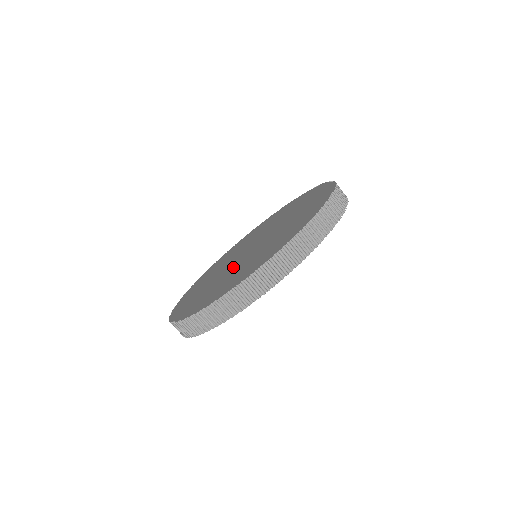
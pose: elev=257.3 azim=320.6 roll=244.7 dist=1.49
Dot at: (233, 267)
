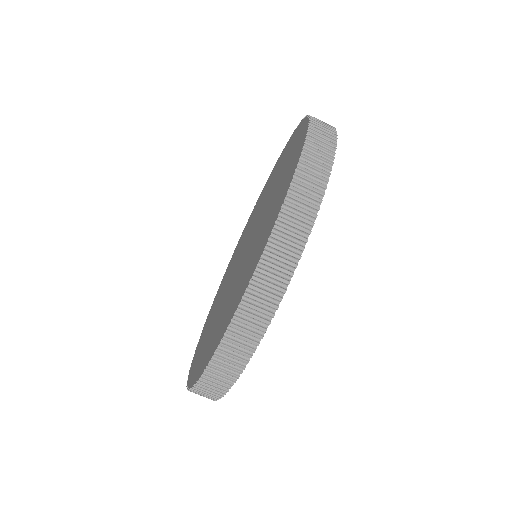
Dot at: (226, 289)
